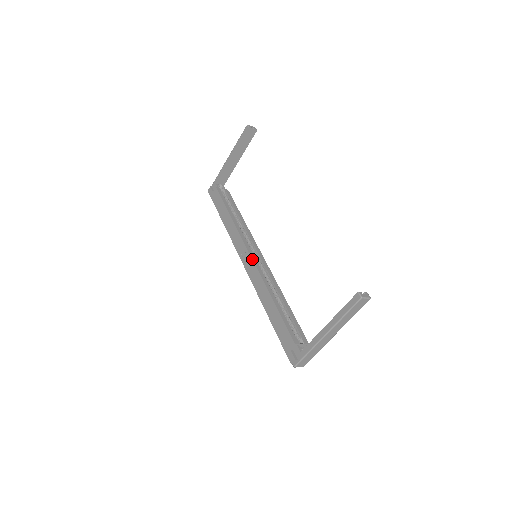
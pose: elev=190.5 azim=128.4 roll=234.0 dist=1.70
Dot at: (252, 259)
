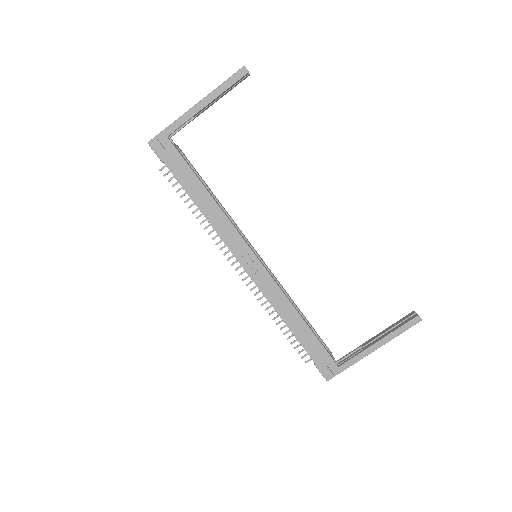
Dot at: (262, 264)
